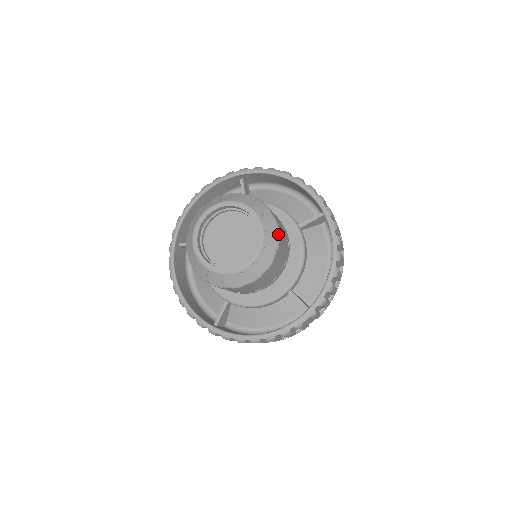
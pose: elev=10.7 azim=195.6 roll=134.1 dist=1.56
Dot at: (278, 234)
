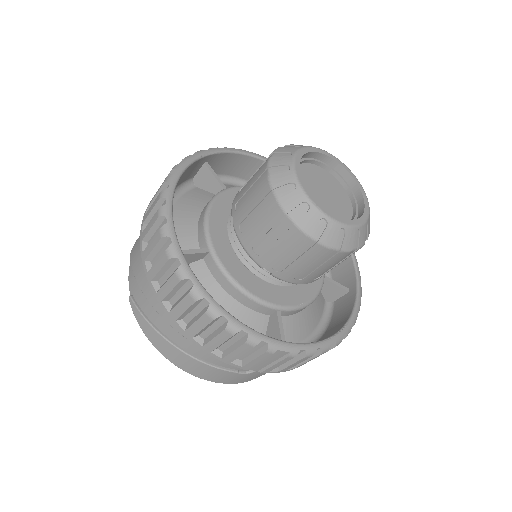
Dot at: occluded
